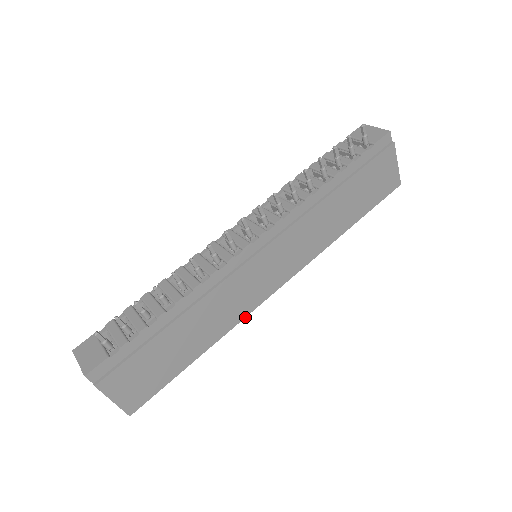
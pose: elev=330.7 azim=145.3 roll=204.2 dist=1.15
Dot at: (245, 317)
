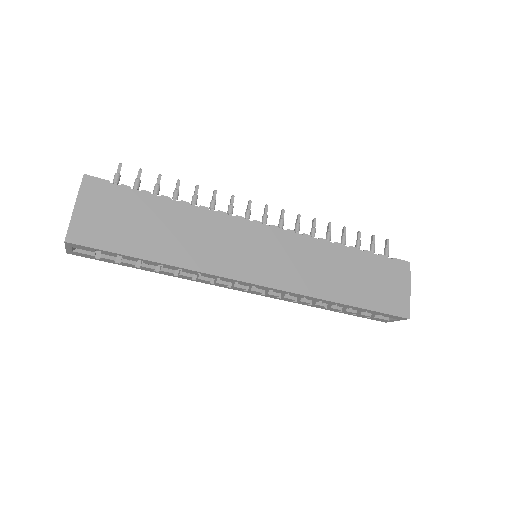
Dot at: (215, 275)
